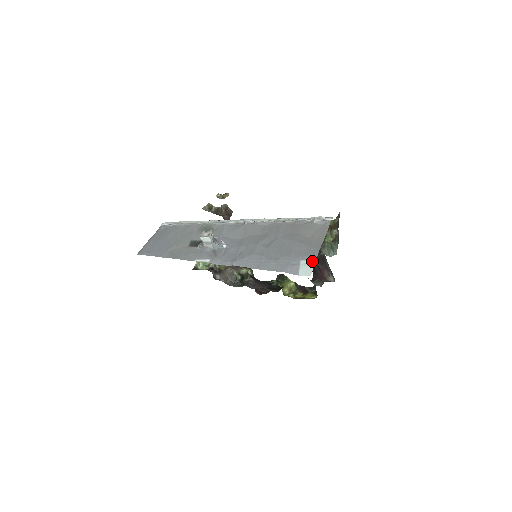
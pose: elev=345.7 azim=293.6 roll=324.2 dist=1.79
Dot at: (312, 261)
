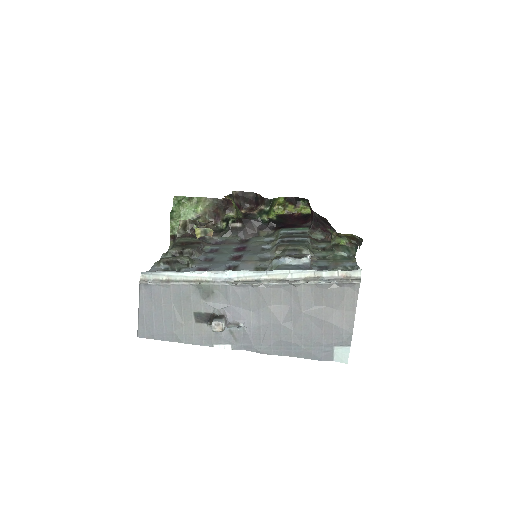
Dot at: (347, 348)
